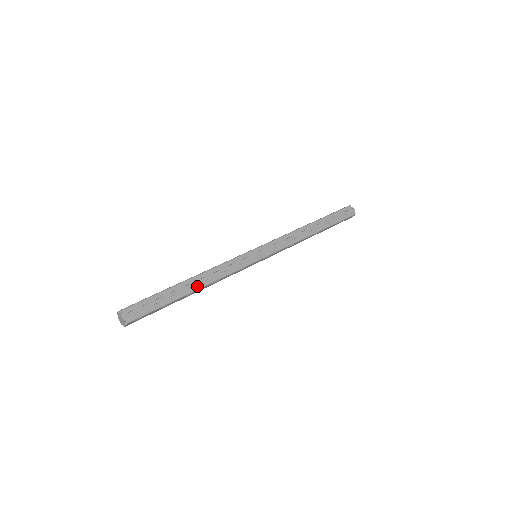
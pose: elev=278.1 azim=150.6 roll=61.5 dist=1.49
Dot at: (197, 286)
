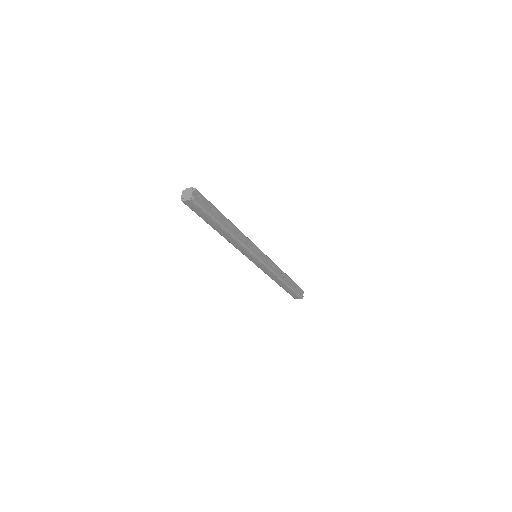
Dot at: (231, 230)
